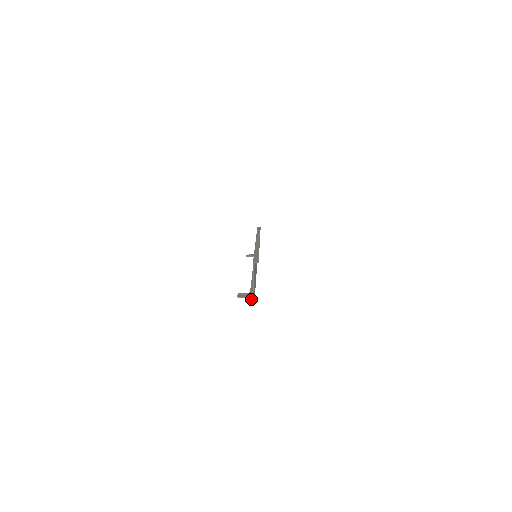
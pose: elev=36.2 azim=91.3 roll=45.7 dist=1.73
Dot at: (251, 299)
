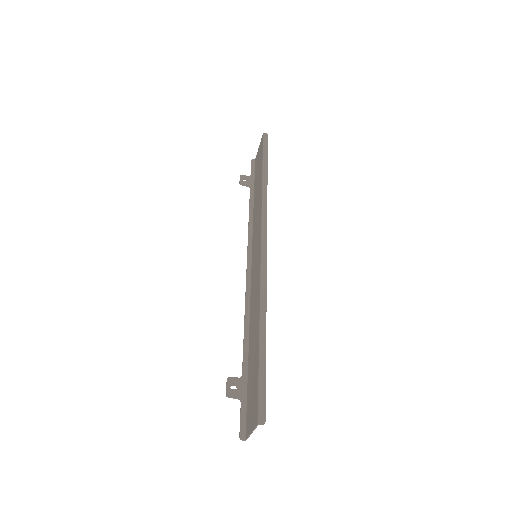
Dot at: (243, 411)
